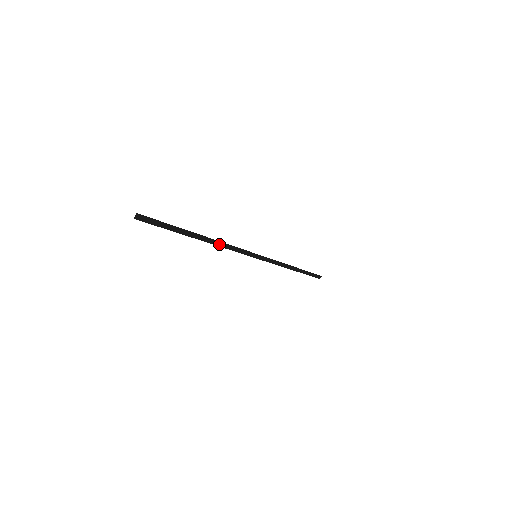
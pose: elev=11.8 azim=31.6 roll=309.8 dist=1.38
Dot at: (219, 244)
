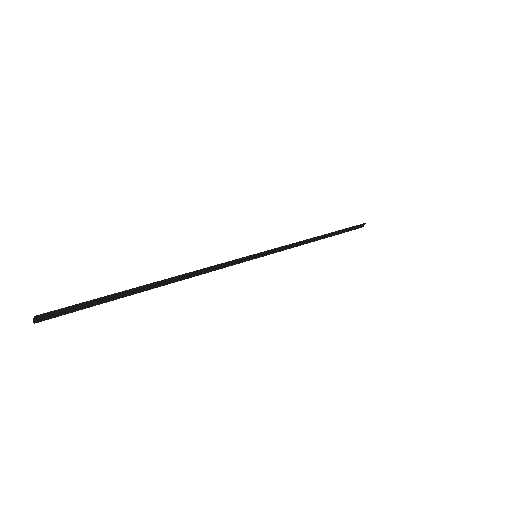
Dot at: (191, 274)
